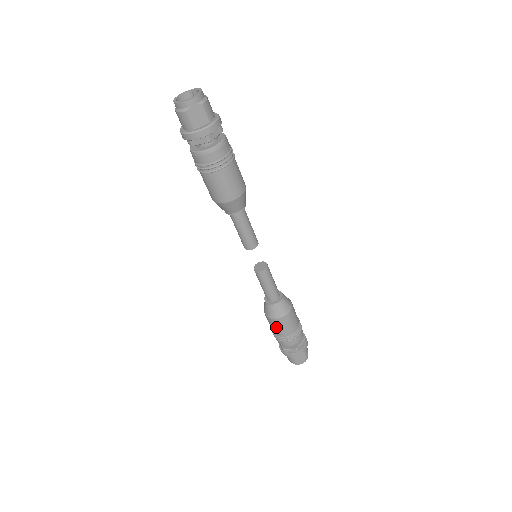
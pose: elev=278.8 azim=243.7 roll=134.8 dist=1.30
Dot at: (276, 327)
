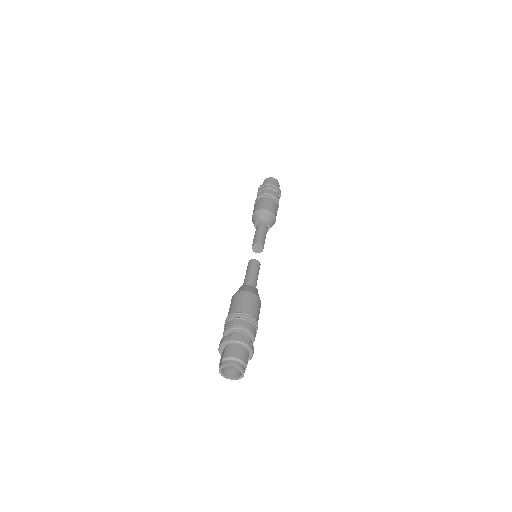
Dot at: occluded
